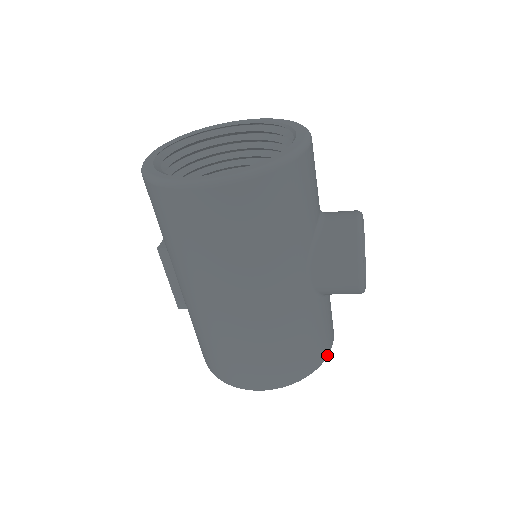
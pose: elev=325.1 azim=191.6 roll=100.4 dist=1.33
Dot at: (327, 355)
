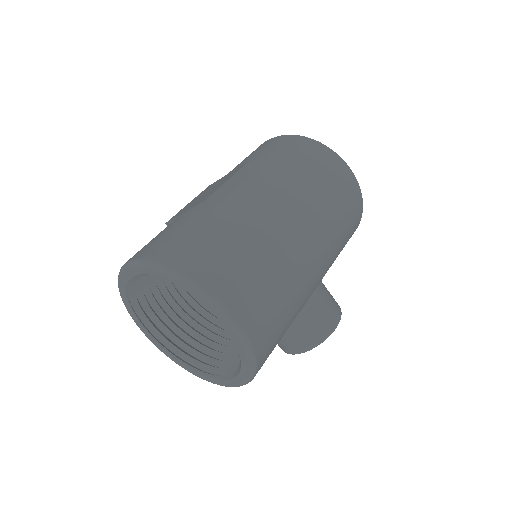
Dot at: occluded
